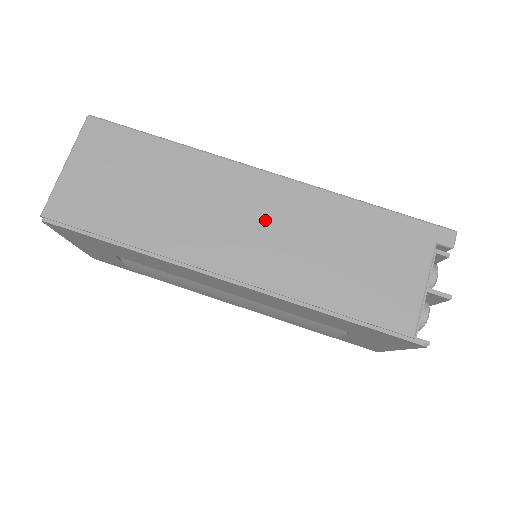
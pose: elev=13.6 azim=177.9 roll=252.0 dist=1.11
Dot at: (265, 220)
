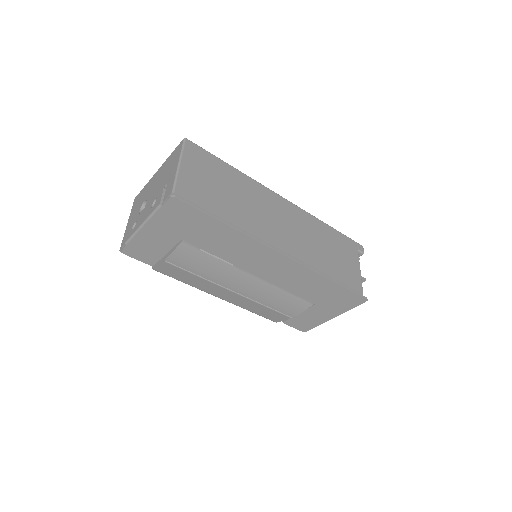
Dot at: (290, 224)
